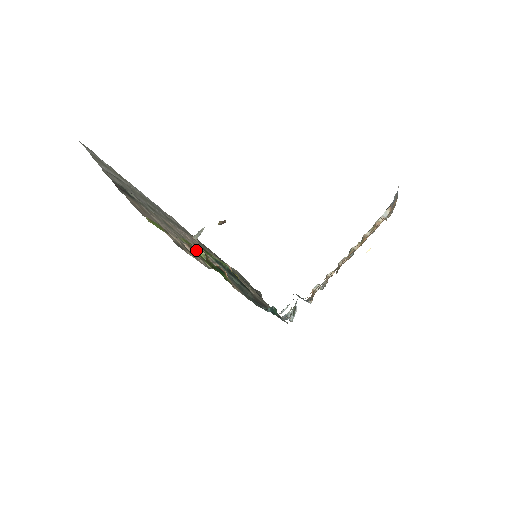
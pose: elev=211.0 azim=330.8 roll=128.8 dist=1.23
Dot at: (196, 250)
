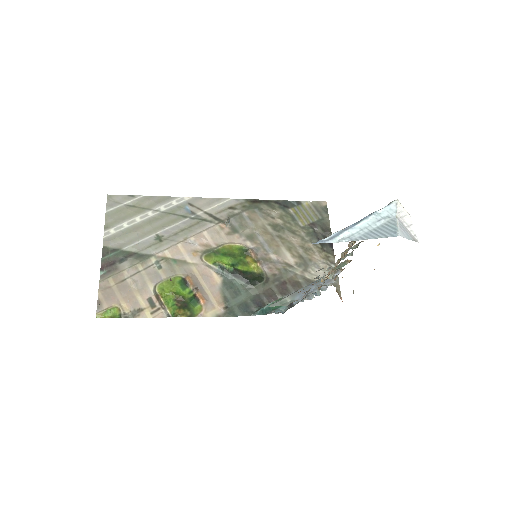
Dot at: (169, 292)
